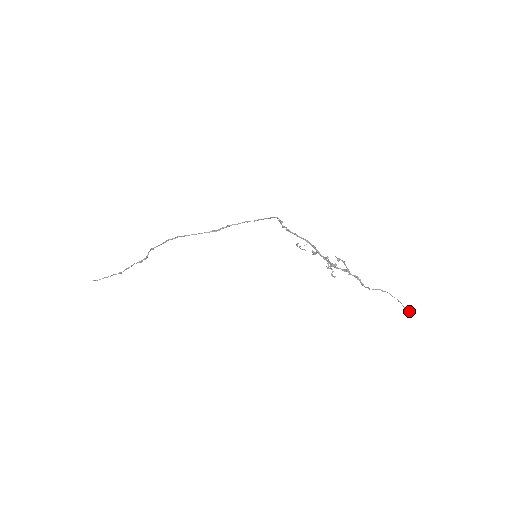
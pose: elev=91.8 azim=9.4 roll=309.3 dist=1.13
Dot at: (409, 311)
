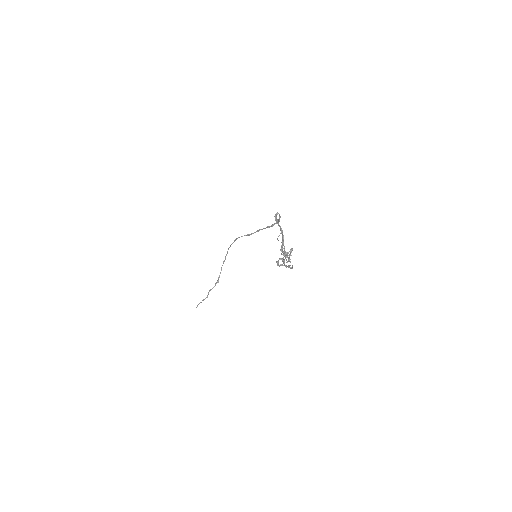
Dot at: (282, 264)
